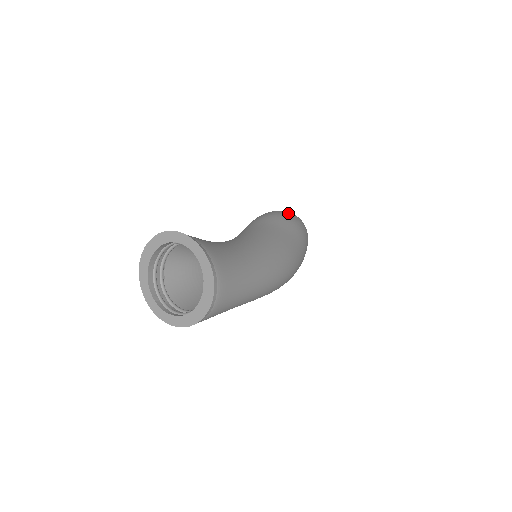
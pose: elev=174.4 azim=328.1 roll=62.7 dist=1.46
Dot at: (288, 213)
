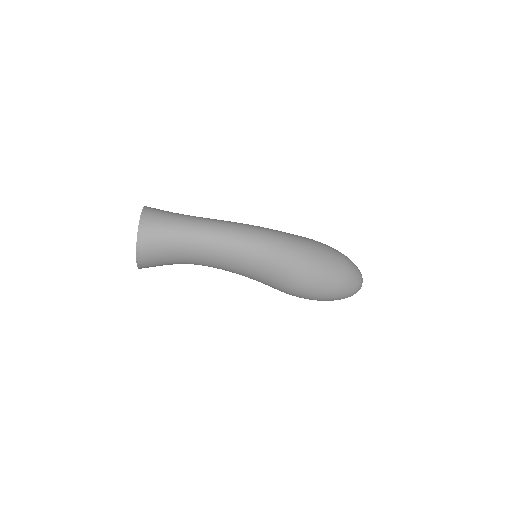
Dot at: occluded
